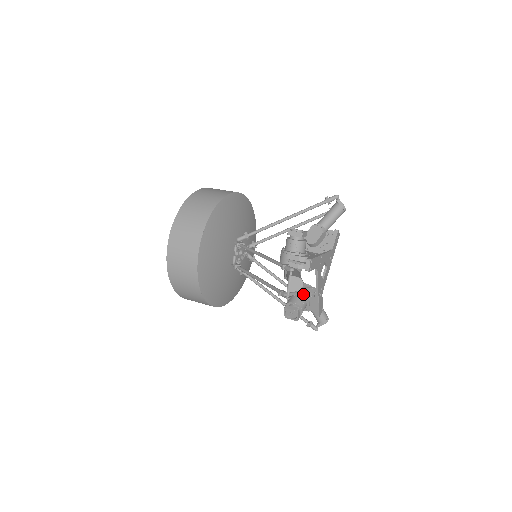
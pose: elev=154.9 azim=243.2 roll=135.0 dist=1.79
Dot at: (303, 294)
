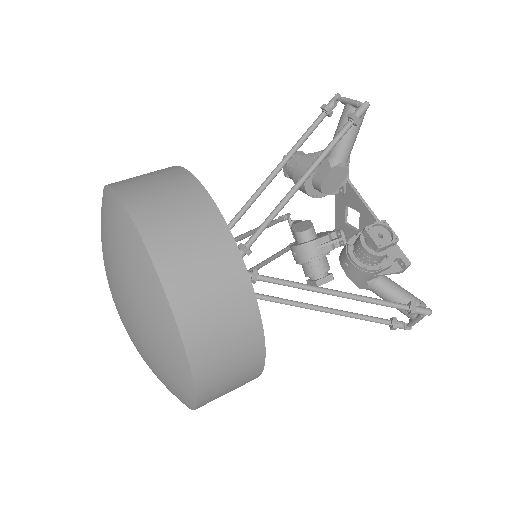
Dot at: (327, 253)
